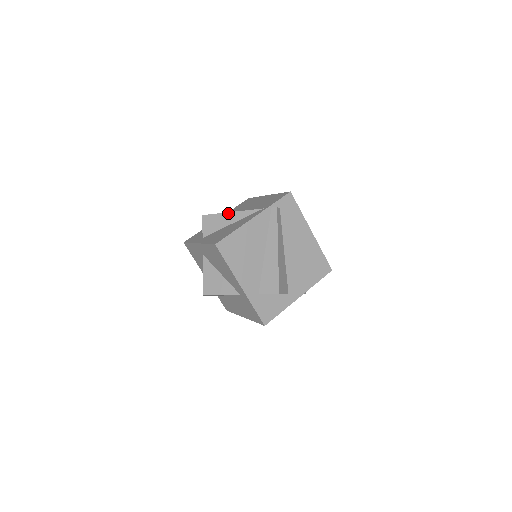
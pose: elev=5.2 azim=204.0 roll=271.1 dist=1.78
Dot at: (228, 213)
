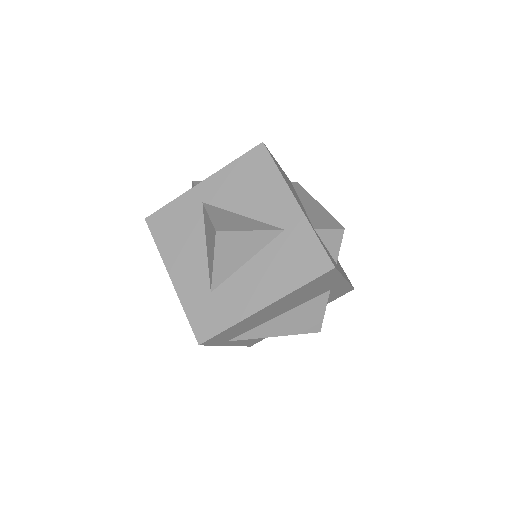
Dot at: occluded
